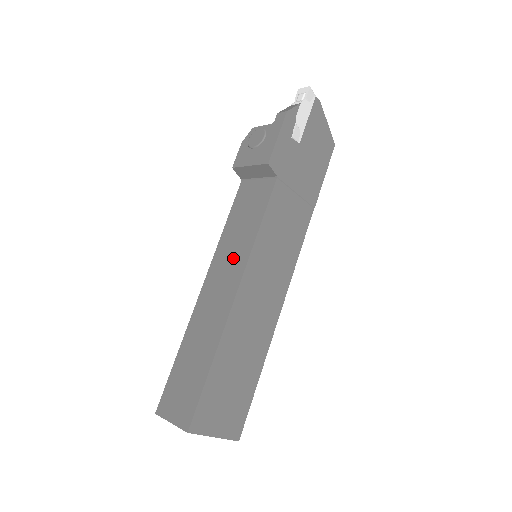
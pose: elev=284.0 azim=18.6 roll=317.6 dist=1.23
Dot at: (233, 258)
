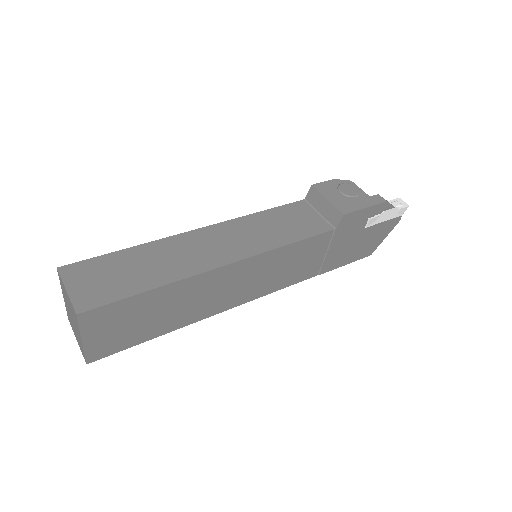
Dot at: (249, 239)
